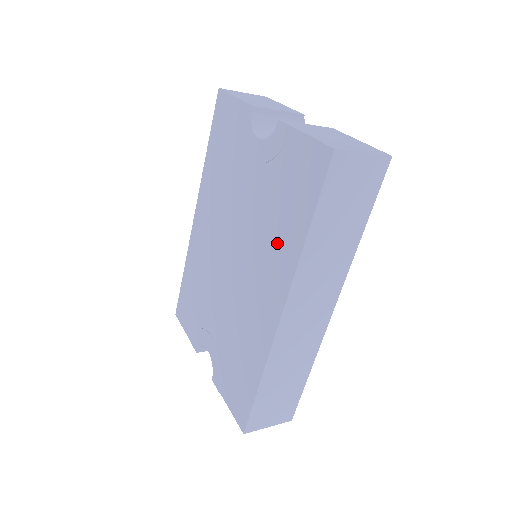
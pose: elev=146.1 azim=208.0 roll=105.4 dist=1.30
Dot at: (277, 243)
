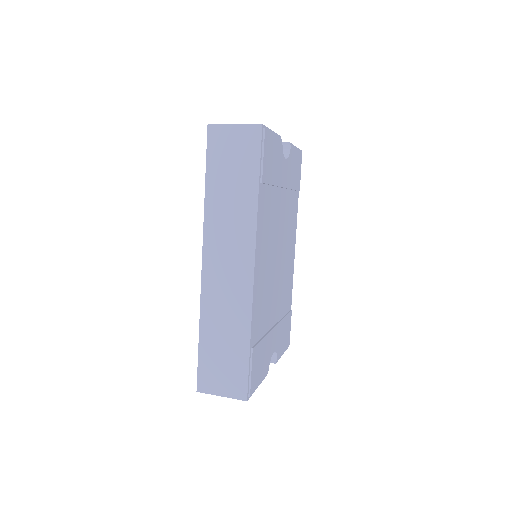
Dot at: occluded
